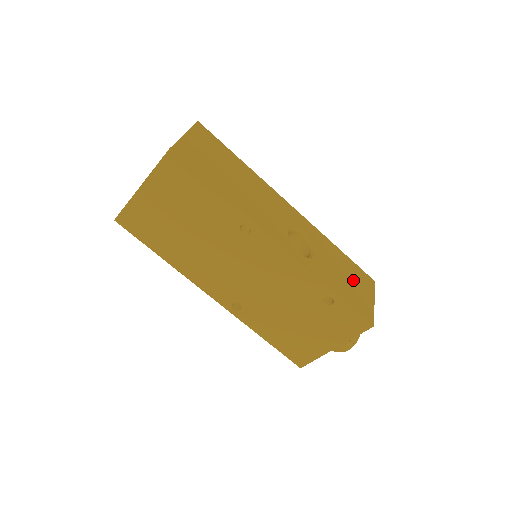
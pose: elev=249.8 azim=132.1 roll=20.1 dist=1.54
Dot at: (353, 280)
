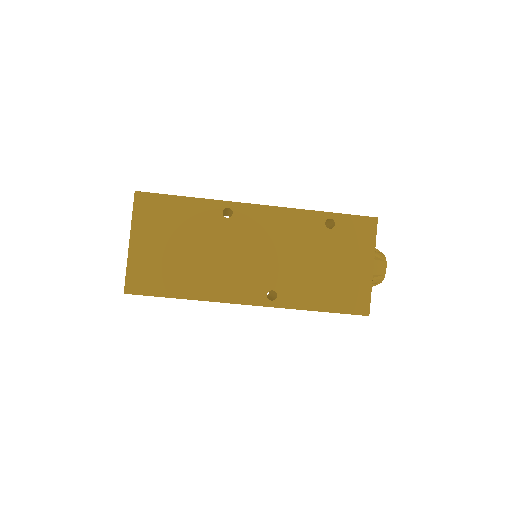
Dot at: occluded
